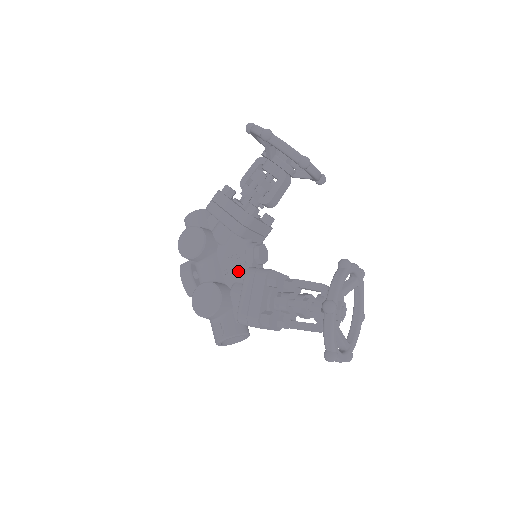
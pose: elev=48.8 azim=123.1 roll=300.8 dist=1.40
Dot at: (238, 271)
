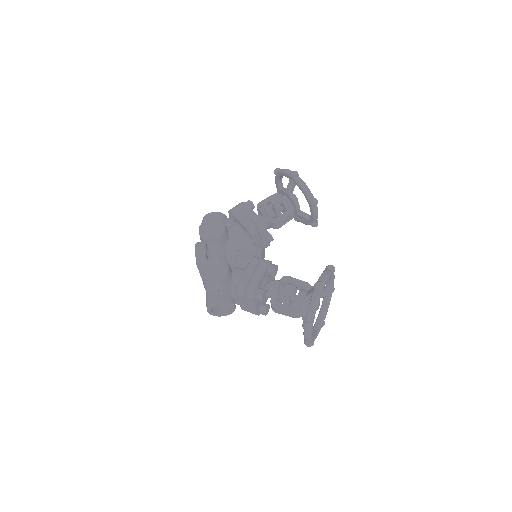
Dot at: (242, 260)
